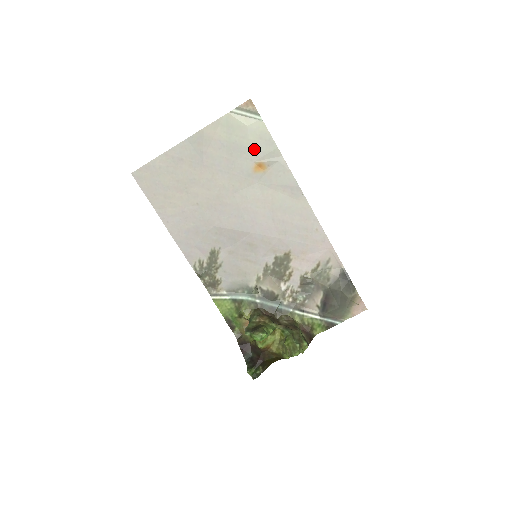
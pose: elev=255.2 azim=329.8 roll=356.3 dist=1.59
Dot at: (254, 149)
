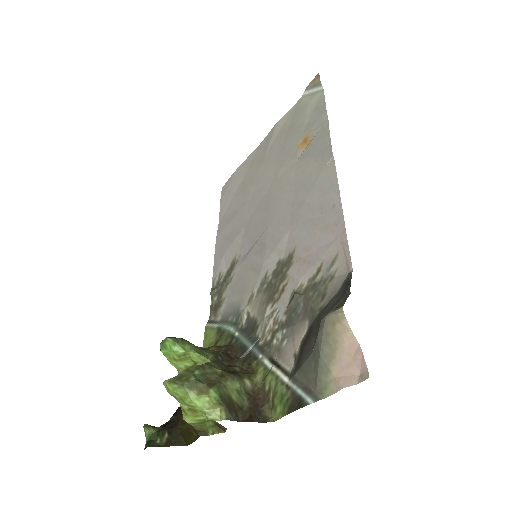
Dot at: (306, 124)
